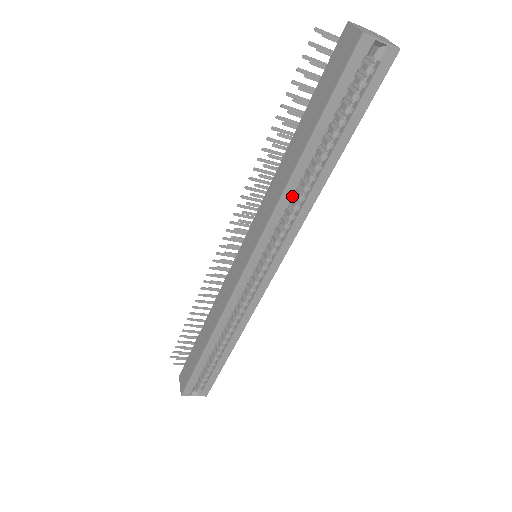
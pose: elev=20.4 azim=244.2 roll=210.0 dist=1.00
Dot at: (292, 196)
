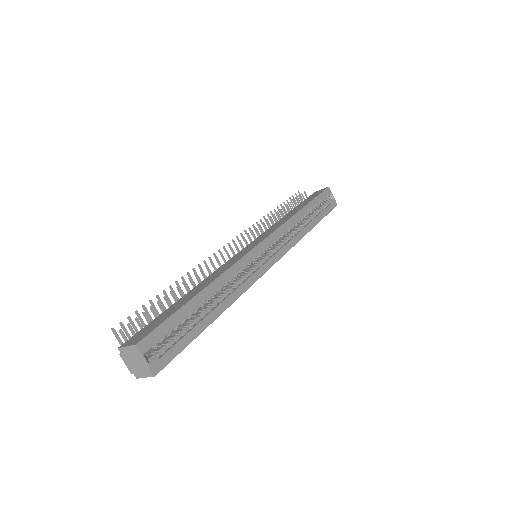
Dot at: (294, 225)
